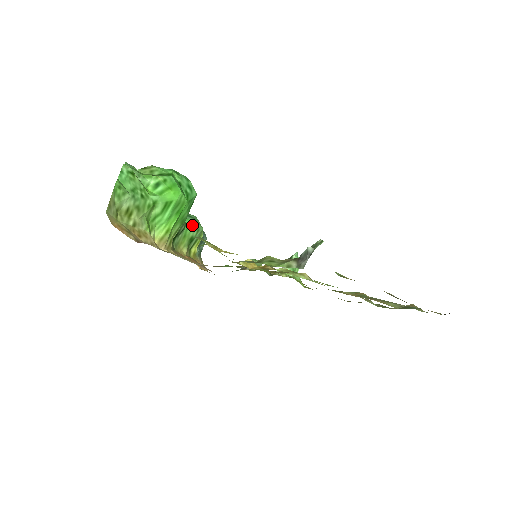
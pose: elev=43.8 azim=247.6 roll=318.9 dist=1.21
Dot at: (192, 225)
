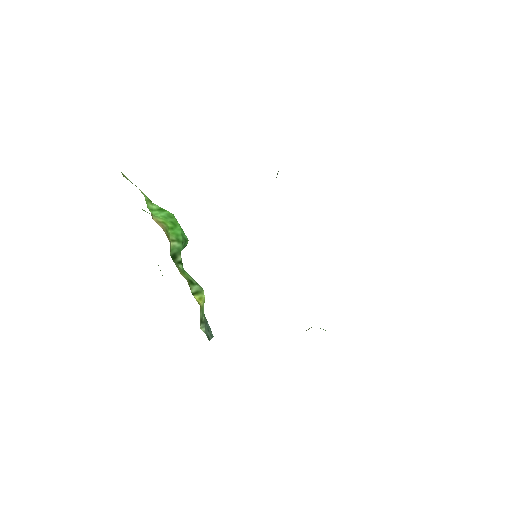
Dot at: (190, 276)
